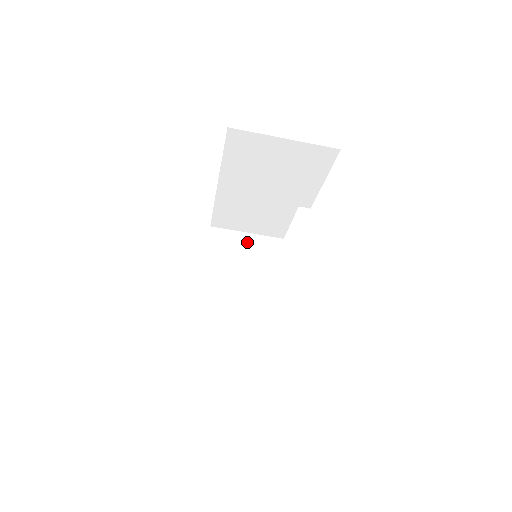
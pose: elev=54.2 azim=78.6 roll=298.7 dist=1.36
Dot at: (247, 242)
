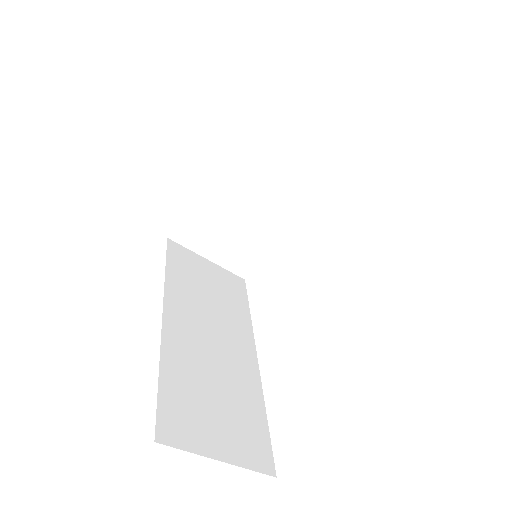
Dot at: (278, 181)
